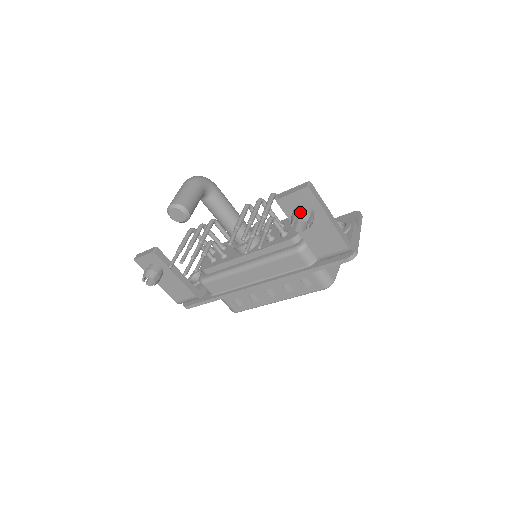
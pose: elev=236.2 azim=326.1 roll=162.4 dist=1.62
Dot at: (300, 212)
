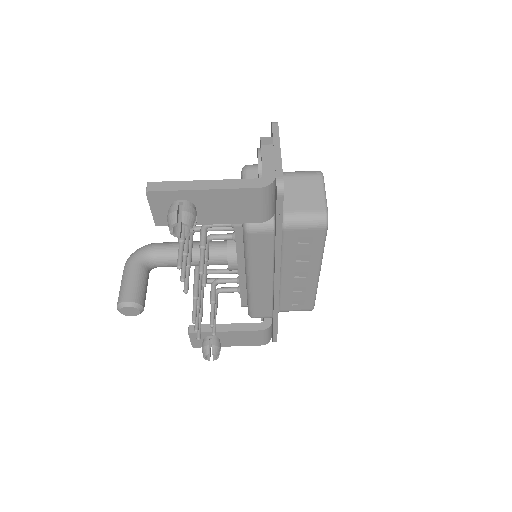
Dot at: (167, 219)
